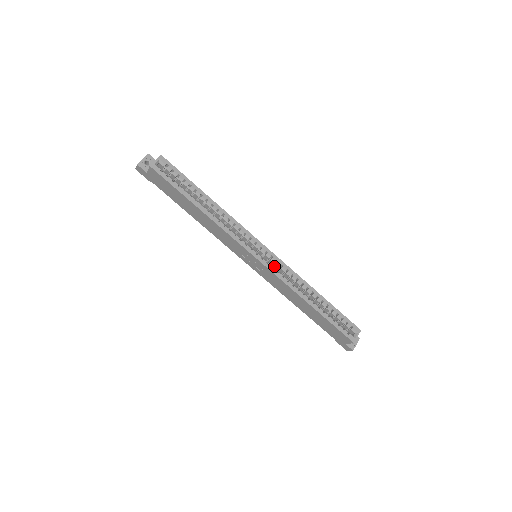
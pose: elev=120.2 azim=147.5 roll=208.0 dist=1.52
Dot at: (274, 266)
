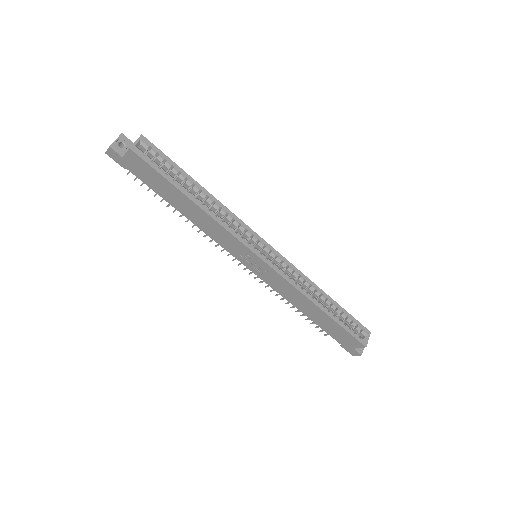
Dot at: (278, 267)
